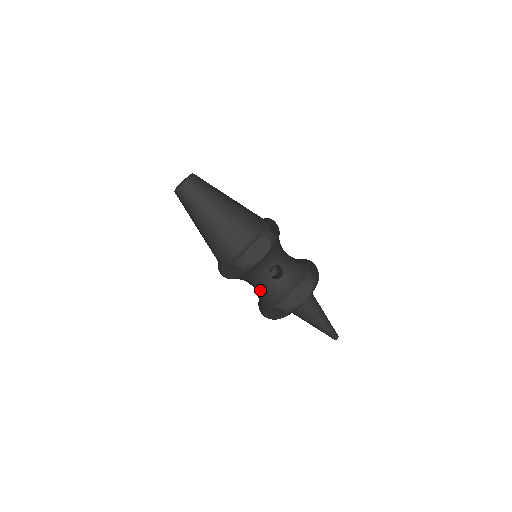
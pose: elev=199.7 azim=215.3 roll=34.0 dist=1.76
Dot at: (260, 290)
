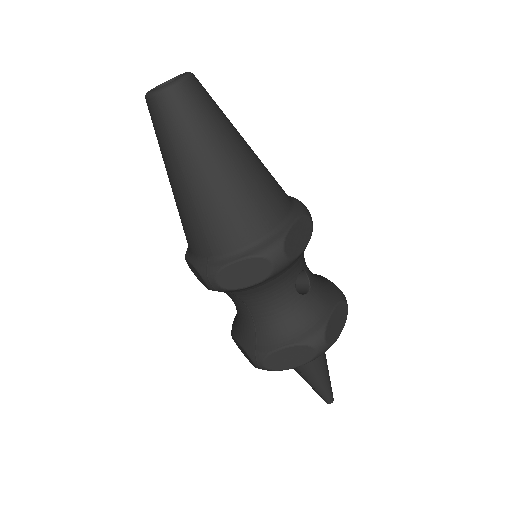
Dot at: (268, 315)
